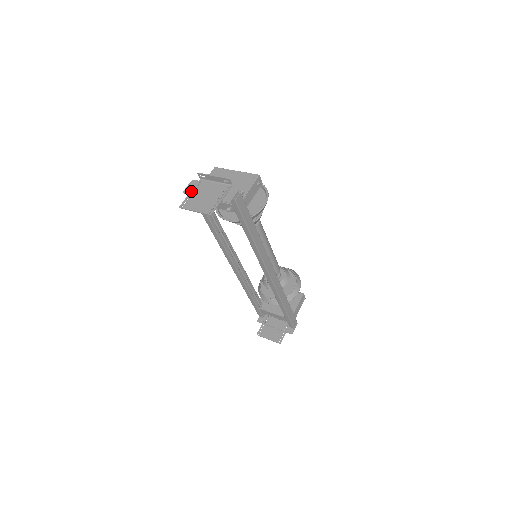
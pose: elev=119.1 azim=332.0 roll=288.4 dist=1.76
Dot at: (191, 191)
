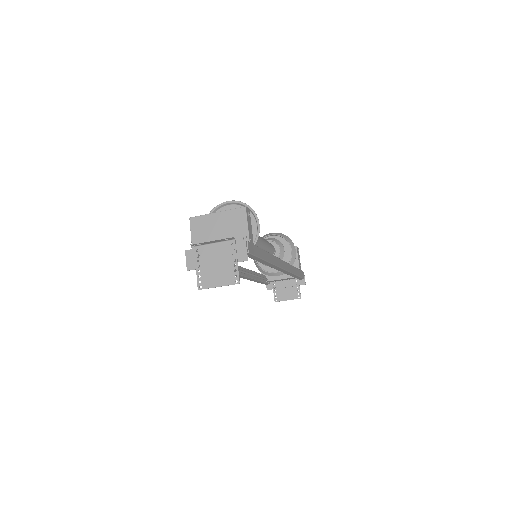
Dot at: (197, 266)
